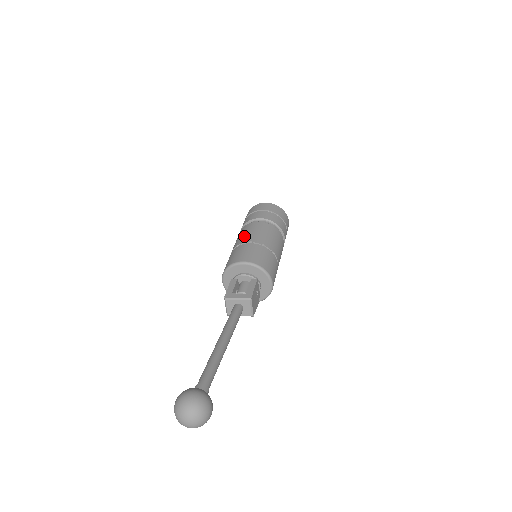
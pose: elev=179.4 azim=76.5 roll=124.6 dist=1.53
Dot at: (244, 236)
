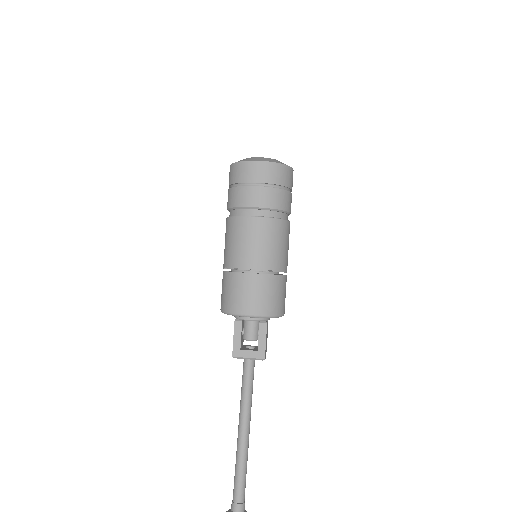
Dot at: (241, 252)
